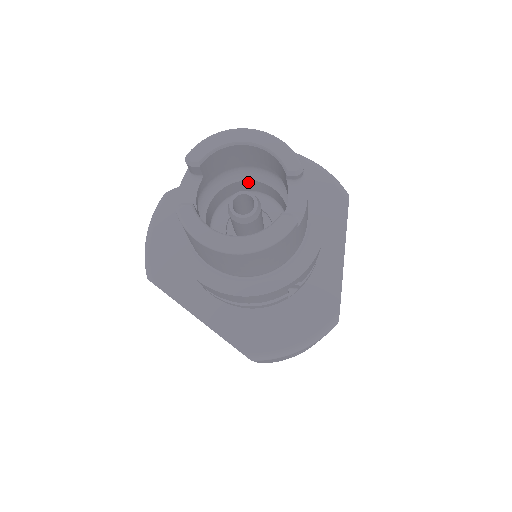
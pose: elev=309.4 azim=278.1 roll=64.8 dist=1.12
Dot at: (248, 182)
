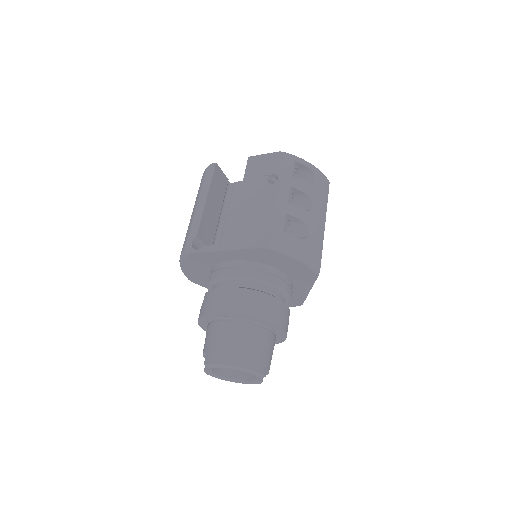
Dot at: occluded
